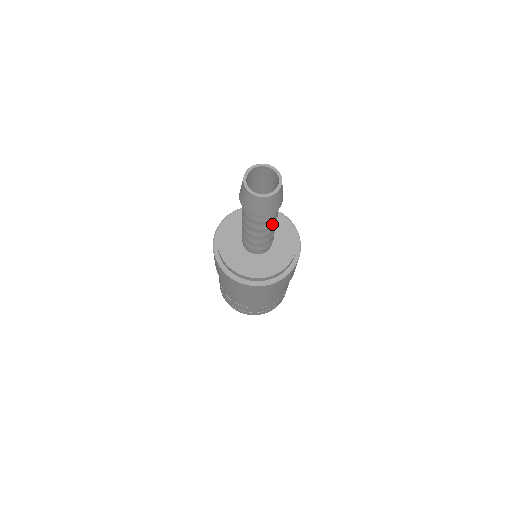
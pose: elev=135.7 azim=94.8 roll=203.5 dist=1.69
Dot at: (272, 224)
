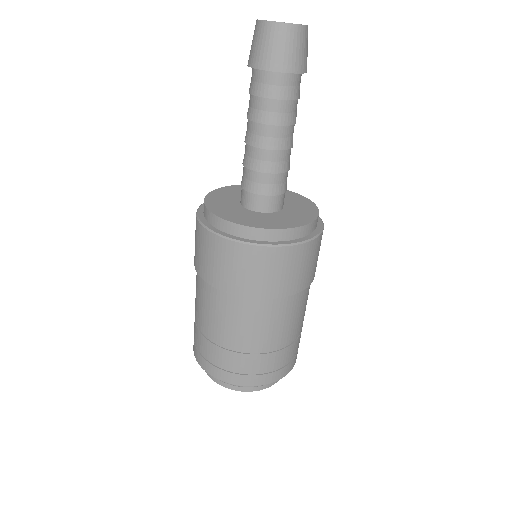
Dot at: (282, 123)
